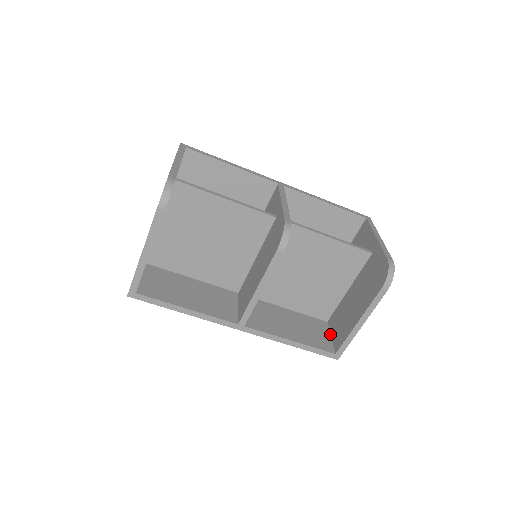
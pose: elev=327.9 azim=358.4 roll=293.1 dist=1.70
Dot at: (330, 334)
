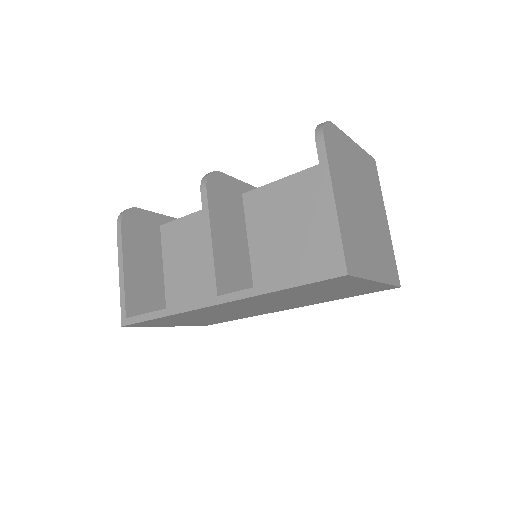
Dot at: occluded
